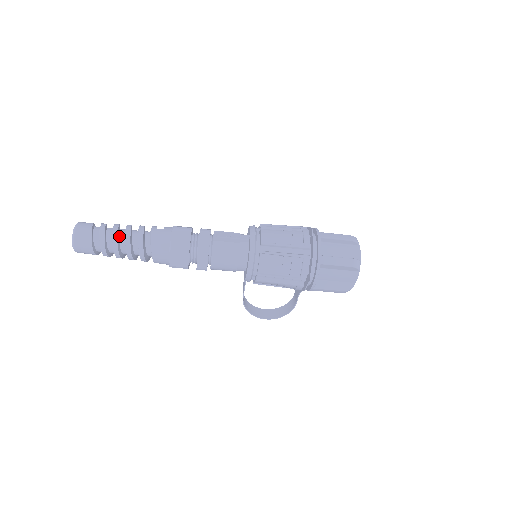
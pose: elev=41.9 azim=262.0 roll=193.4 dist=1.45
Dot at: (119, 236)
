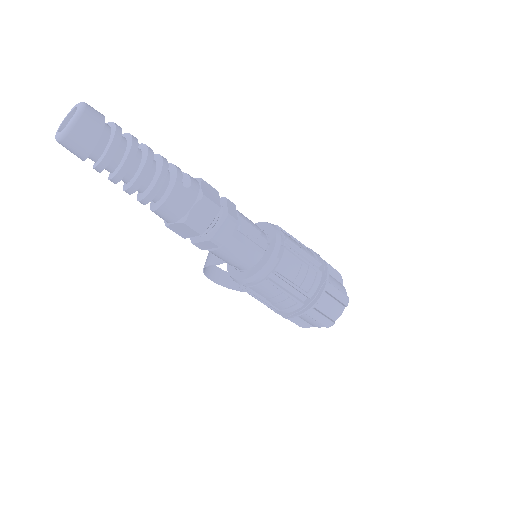
Dot at: (130, 165)
